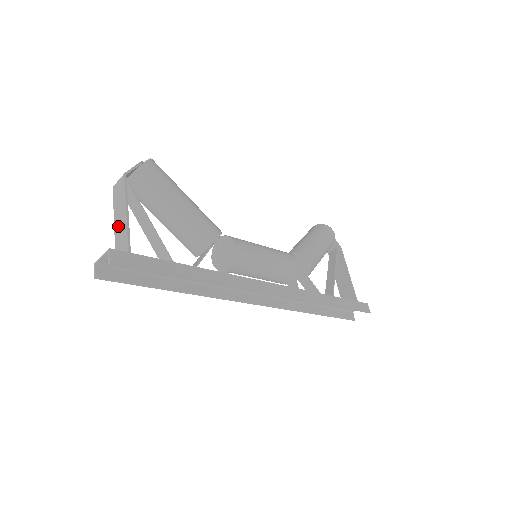
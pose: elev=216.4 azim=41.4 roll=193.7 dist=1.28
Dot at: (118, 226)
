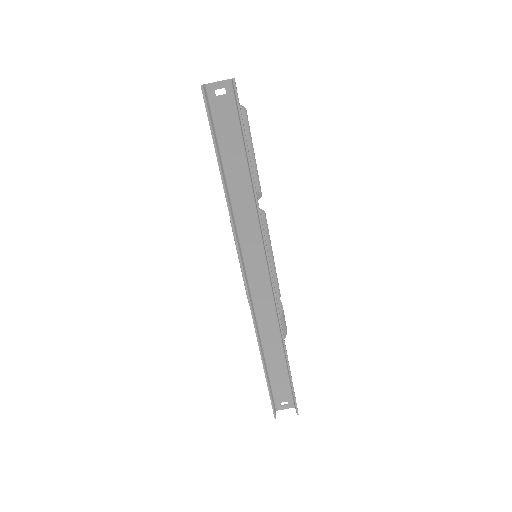
Dot at: occluded
